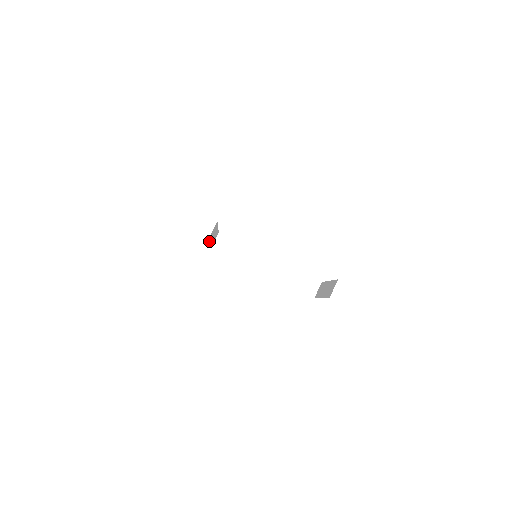
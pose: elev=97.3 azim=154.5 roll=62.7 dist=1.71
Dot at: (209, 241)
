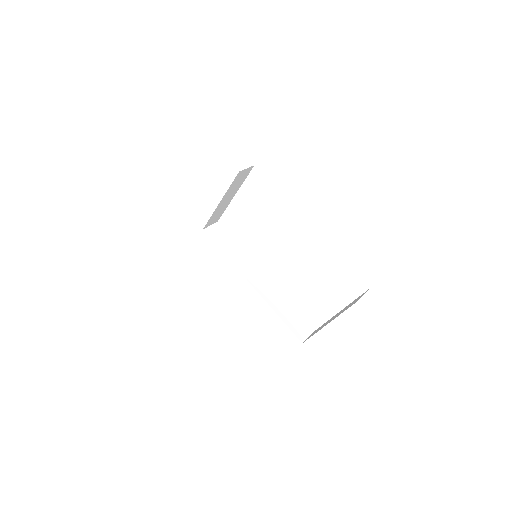
Dot at: (227, 190)
